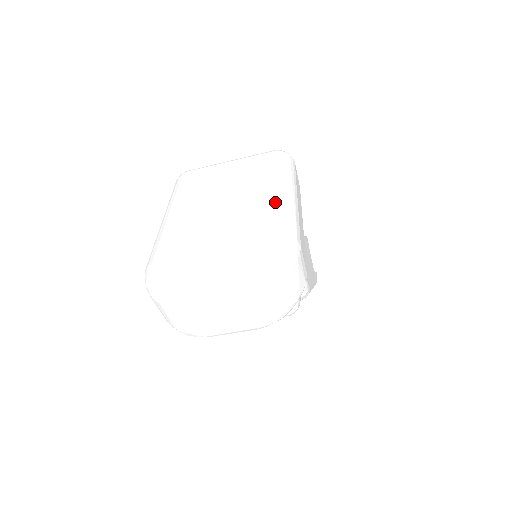
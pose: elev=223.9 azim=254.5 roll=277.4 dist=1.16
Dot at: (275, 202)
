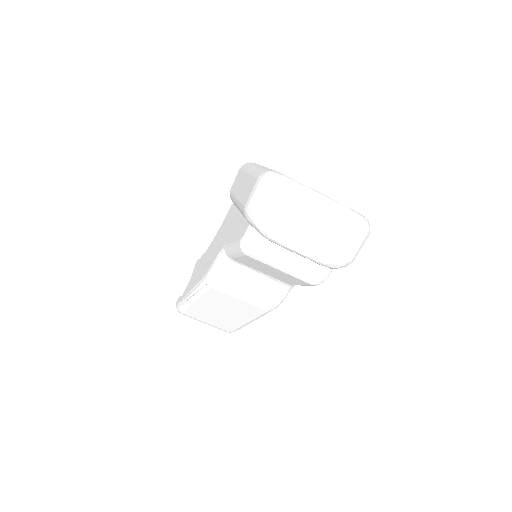
Dot at: occluded
